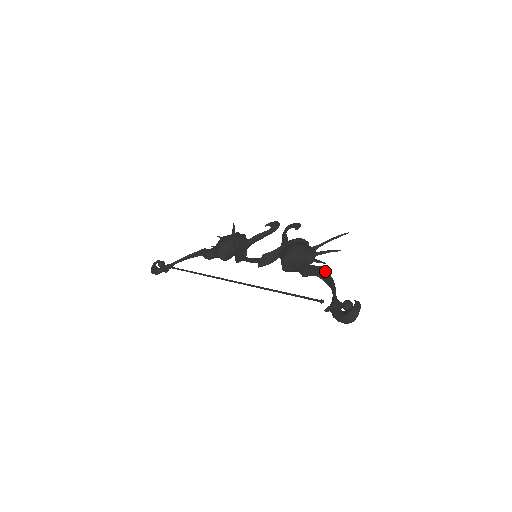
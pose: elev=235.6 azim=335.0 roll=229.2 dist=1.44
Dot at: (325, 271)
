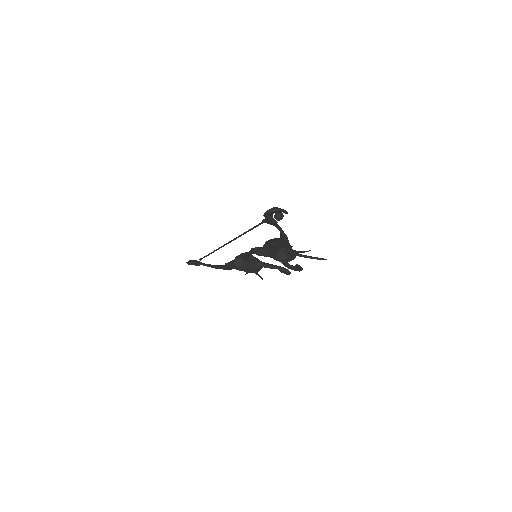
Dot at: occluded
